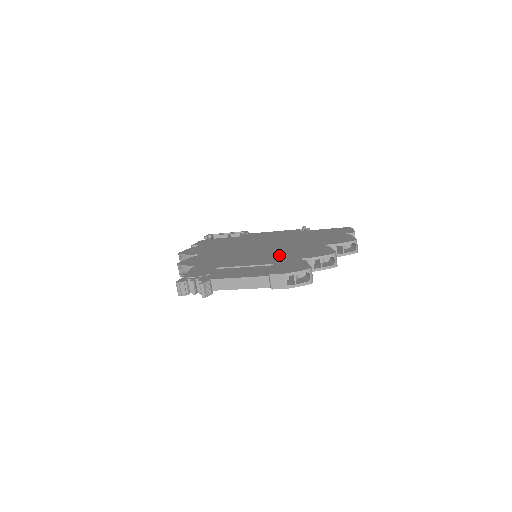
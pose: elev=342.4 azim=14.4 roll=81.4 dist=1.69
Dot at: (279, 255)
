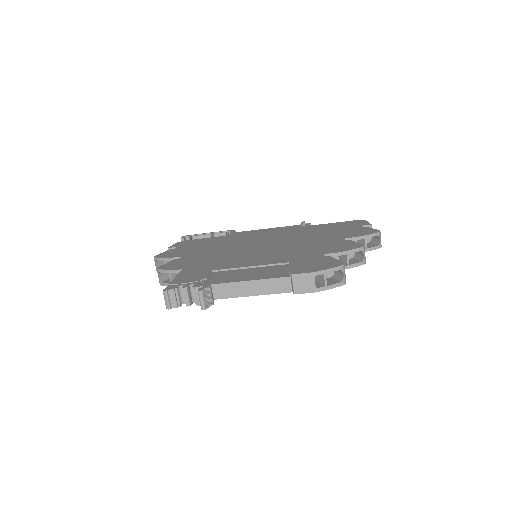
Dot at: (291, 252)
